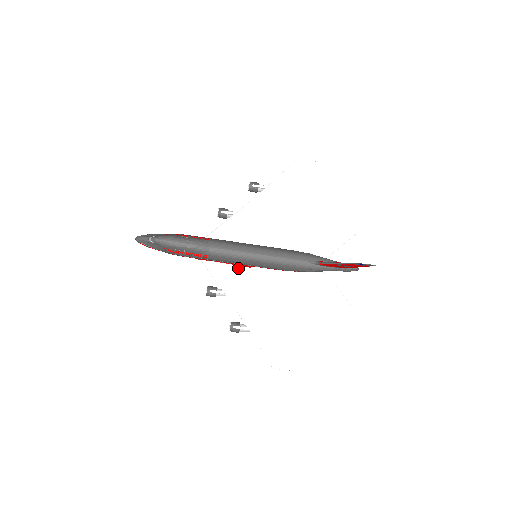
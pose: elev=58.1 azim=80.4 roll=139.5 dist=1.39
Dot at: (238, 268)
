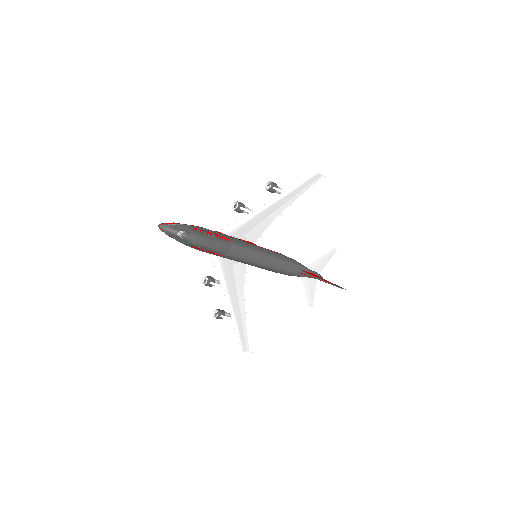
Dot at: (237, 263)
